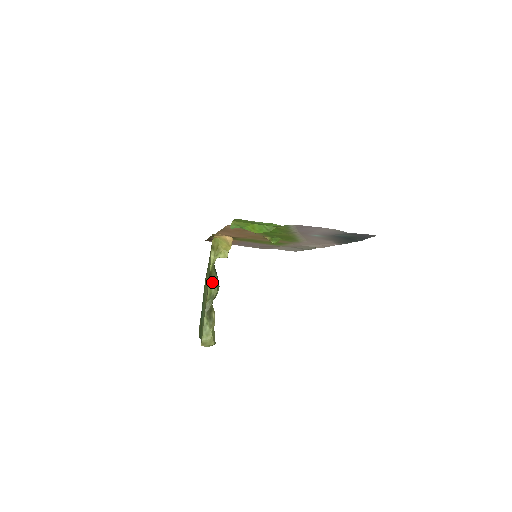
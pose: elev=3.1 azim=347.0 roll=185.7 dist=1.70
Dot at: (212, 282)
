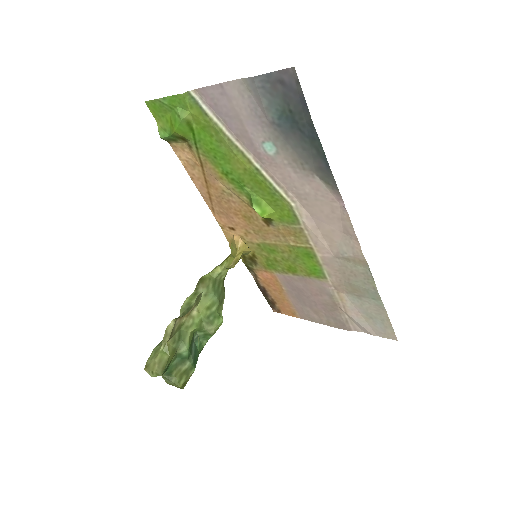
Dot at: (200, 292)
